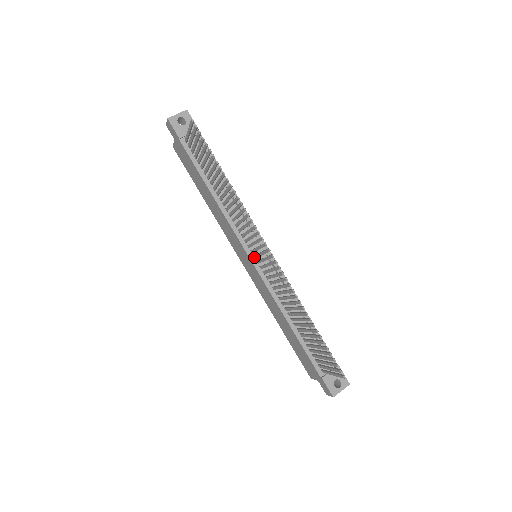
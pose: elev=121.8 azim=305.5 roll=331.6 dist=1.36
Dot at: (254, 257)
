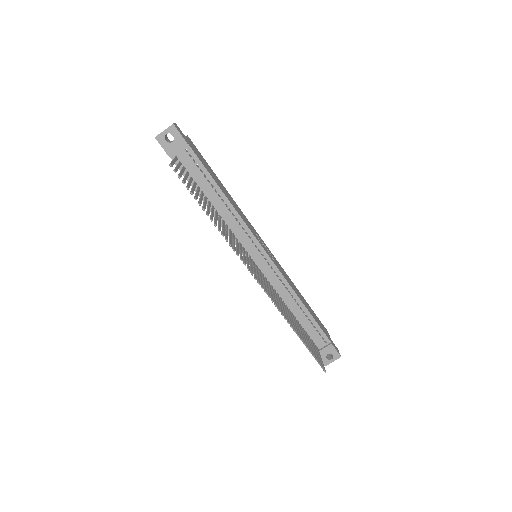
Dot at: (252, 262)
